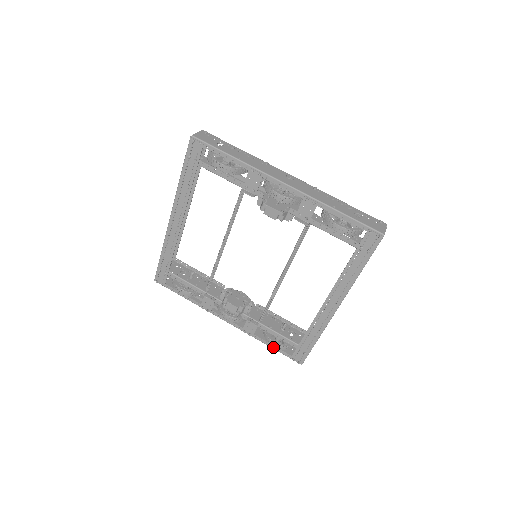
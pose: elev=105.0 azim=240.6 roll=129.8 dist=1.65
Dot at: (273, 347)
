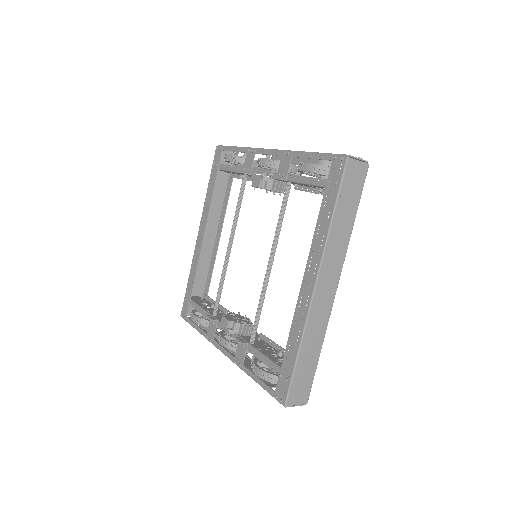
Dot at: (259, 382)
